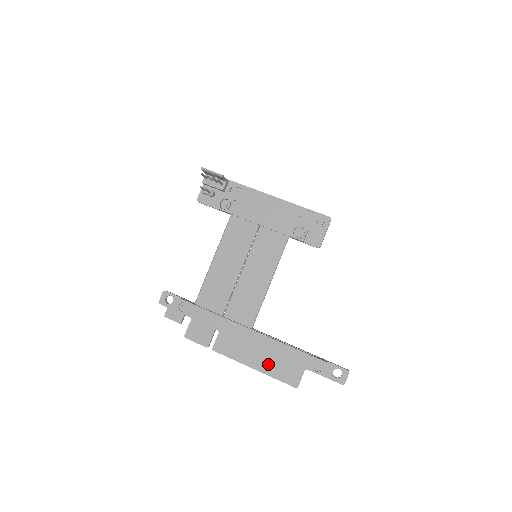
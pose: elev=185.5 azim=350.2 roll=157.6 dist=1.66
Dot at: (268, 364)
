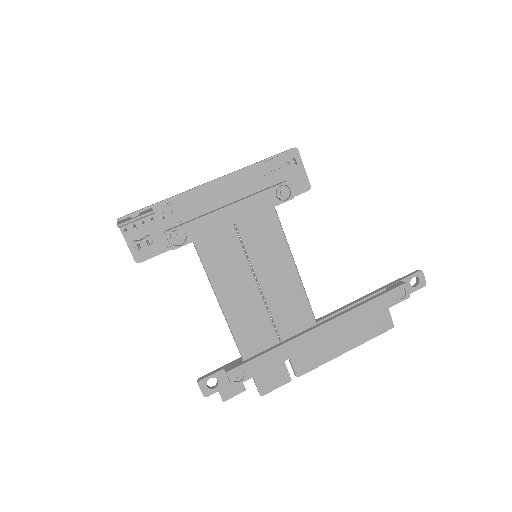
Dot at: (355, 335)
